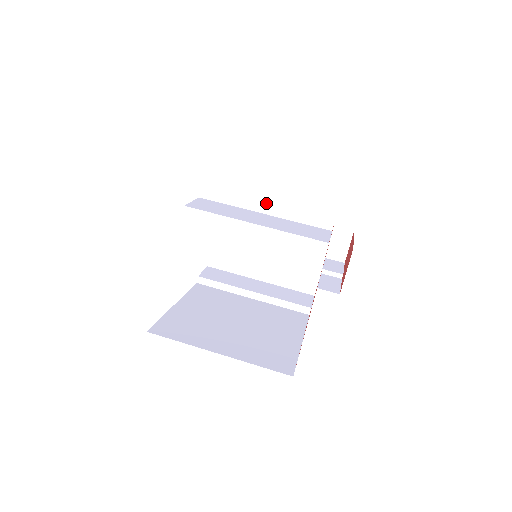
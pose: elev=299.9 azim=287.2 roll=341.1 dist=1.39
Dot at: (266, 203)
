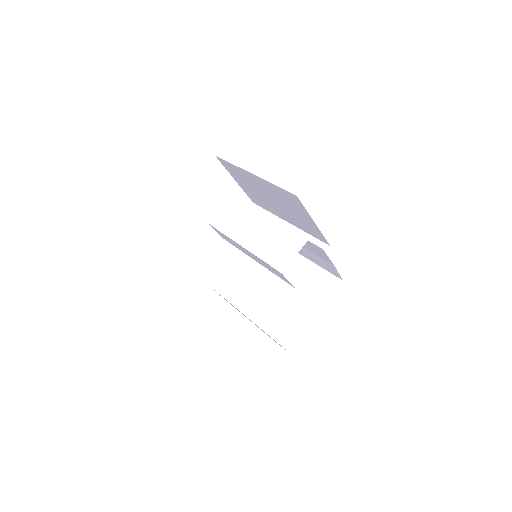
Dot at: (285, 226)
